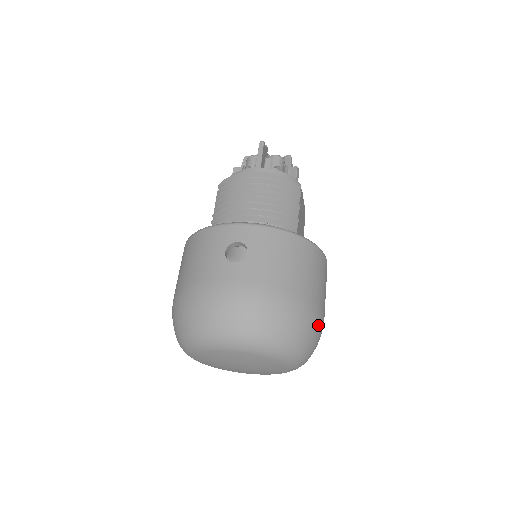
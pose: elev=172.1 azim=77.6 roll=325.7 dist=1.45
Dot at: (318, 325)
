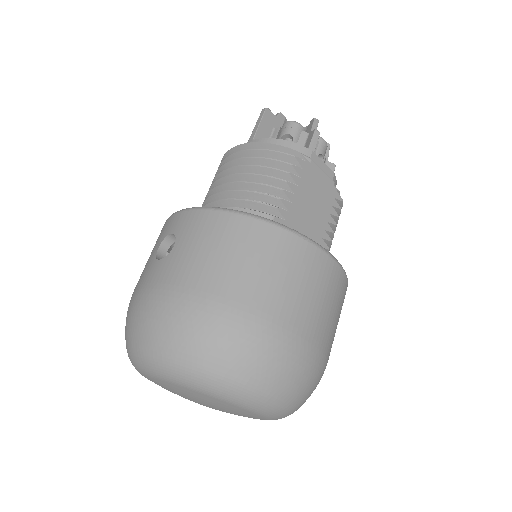
Dot at: (276, 347)
